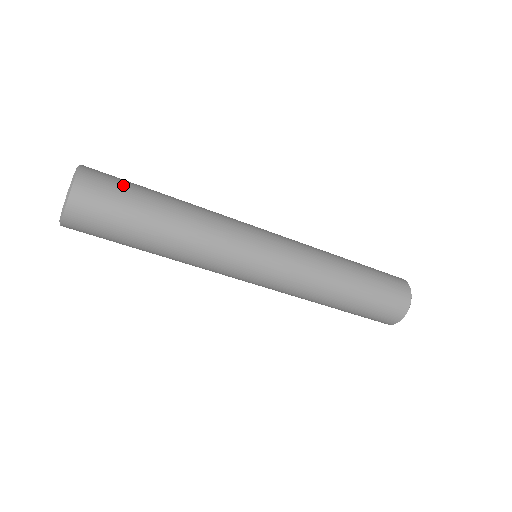
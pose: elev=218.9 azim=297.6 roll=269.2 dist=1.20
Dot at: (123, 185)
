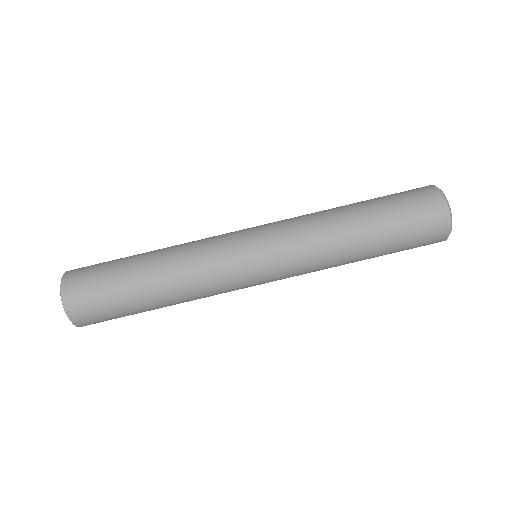
Dot at: occluded
